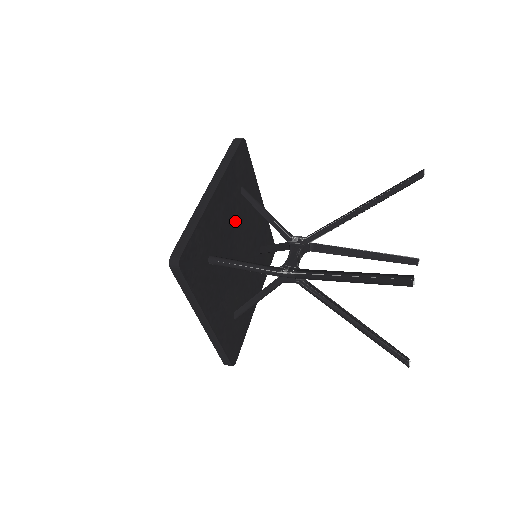
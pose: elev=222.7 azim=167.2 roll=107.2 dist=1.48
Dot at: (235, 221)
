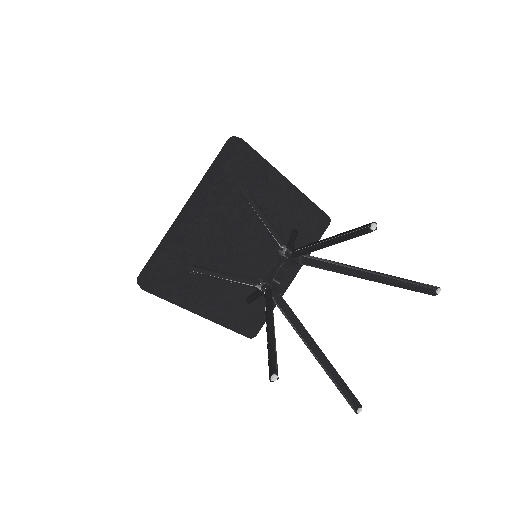
Dot at: (233, 223)
